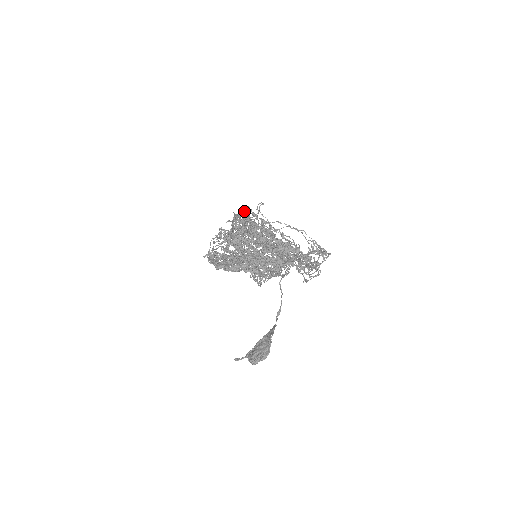
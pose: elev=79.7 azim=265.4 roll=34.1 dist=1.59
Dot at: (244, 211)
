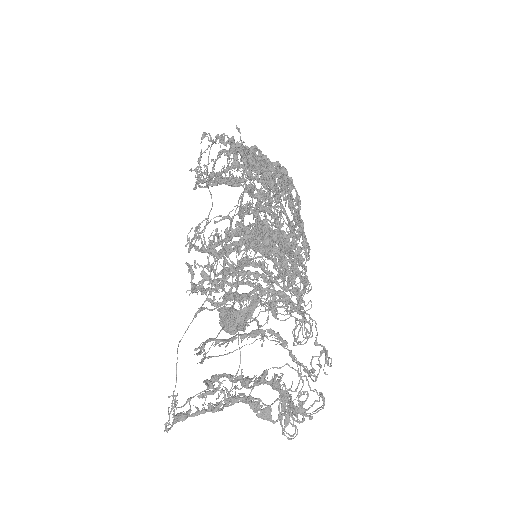
Dot at: (255, 211)
